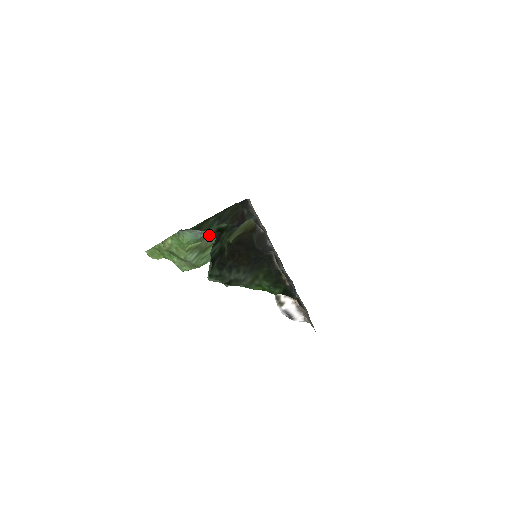
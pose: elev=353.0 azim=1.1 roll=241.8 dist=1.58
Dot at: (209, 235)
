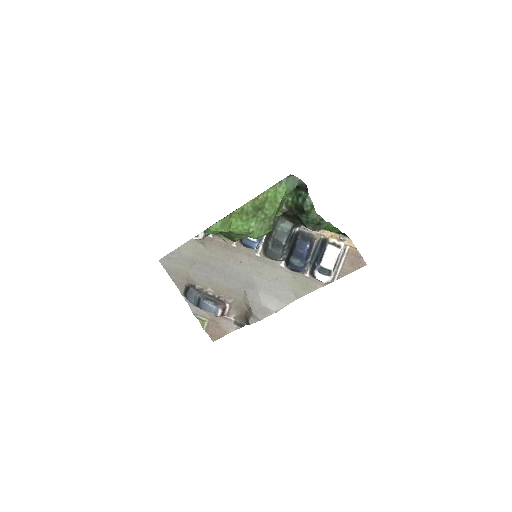
Dot at: occluded
